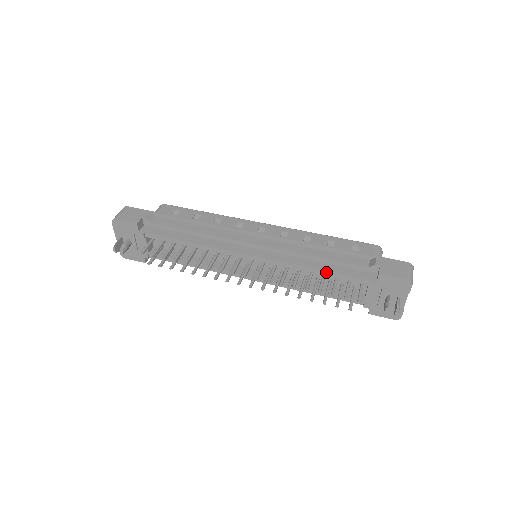
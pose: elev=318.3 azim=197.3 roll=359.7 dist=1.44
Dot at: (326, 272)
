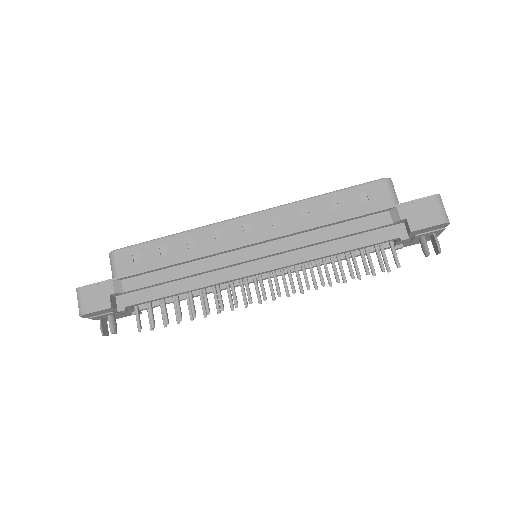
Dot at: (349, 251)
